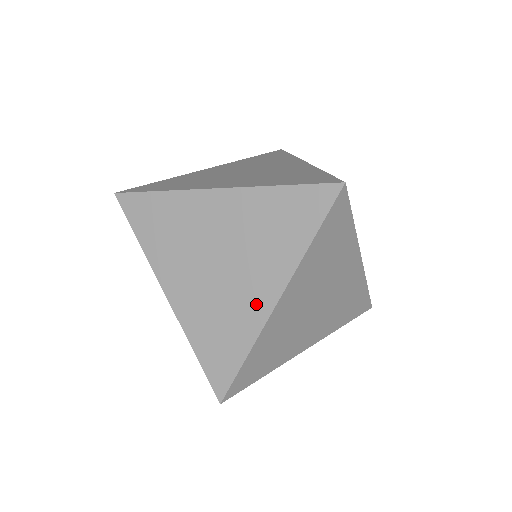
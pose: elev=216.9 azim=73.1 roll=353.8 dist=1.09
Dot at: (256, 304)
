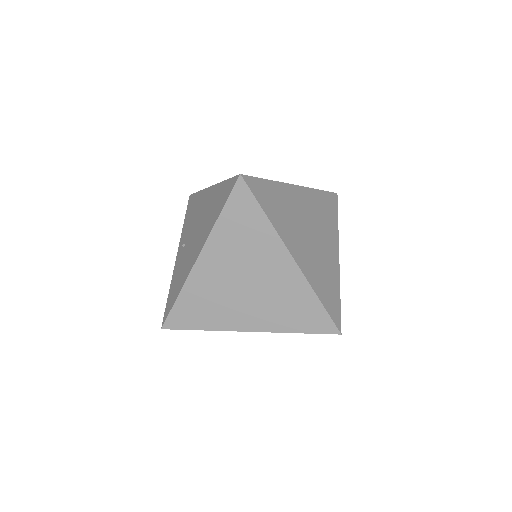
Dot at: occluded
